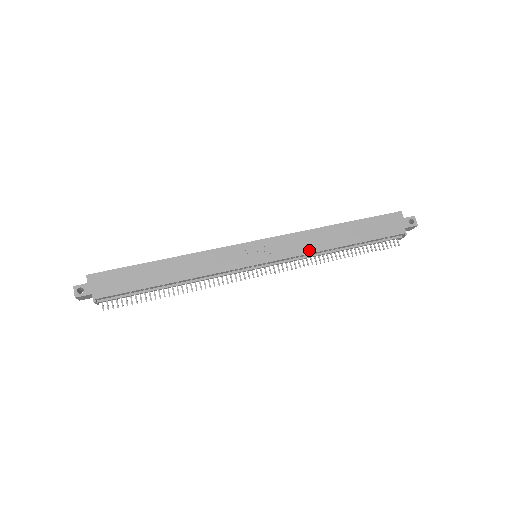
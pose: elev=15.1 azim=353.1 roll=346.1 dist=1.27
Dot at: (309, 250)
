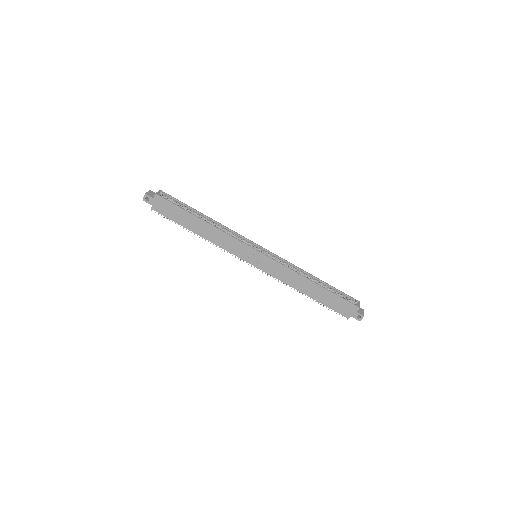
Dot at: (285, 281)
